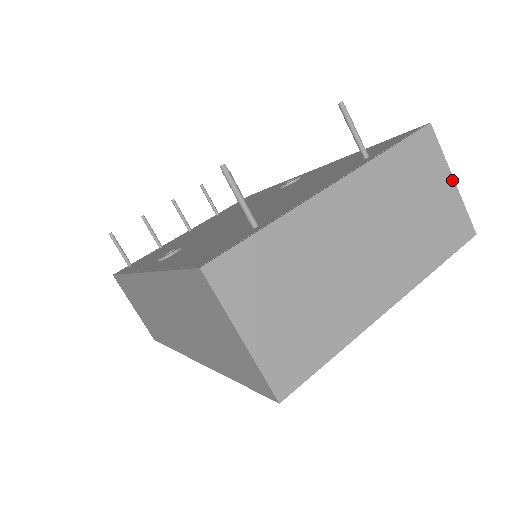
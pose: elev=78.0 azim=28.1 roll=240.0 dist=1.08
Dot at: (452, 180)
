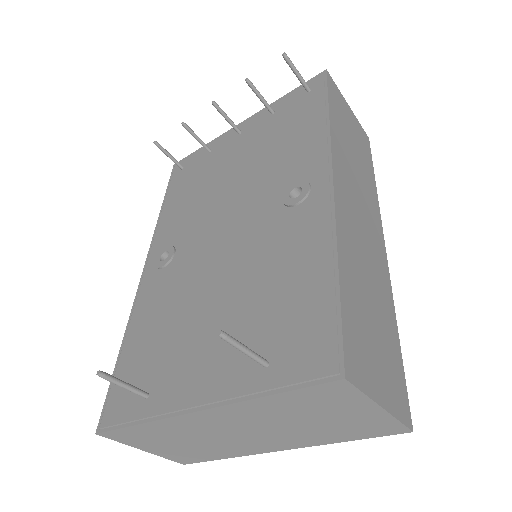
Dot at: (379, 408)
